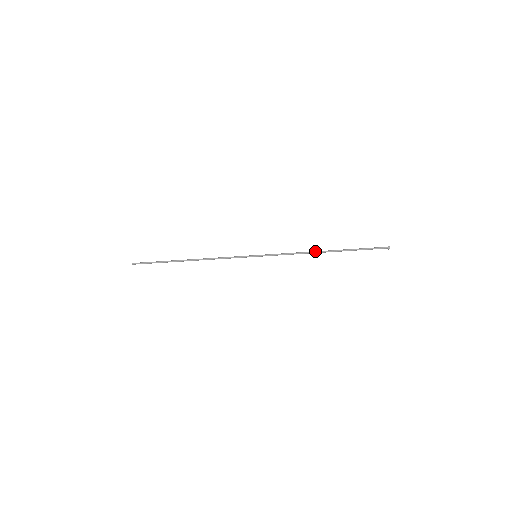
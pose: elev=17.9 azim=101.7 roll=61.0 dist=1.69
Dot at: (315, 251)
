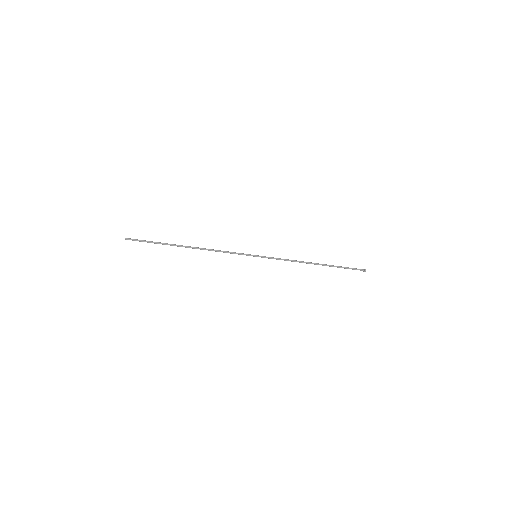
Dot at: (308, 262)
